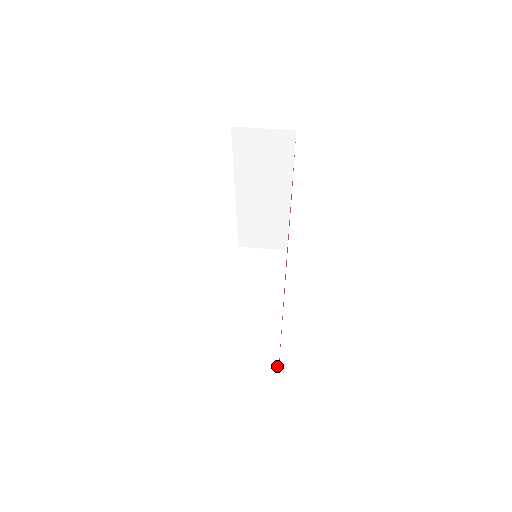
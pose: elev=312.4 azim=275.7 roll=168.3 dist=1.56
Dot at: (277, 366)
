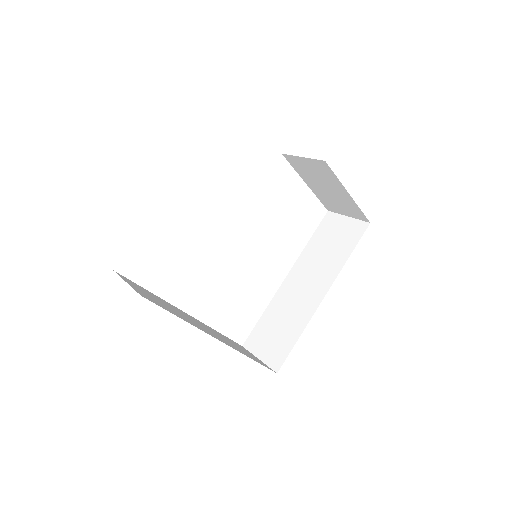
Dot at: (159, 305)
